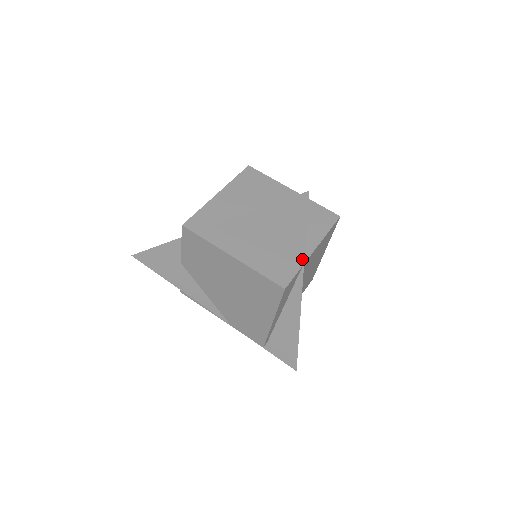
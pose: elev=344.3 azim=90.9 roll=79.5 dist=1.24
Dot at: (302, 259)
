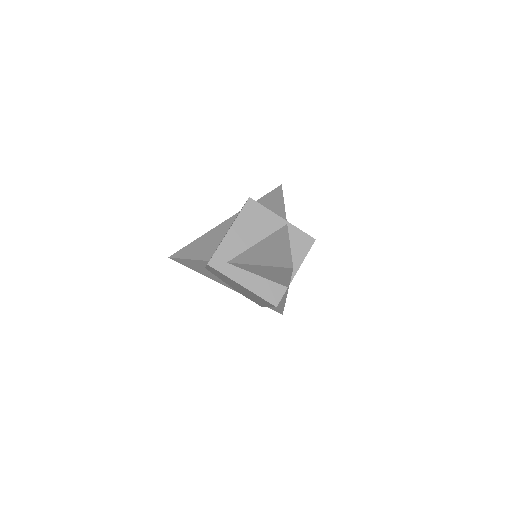
Dot at: (288, 286)
